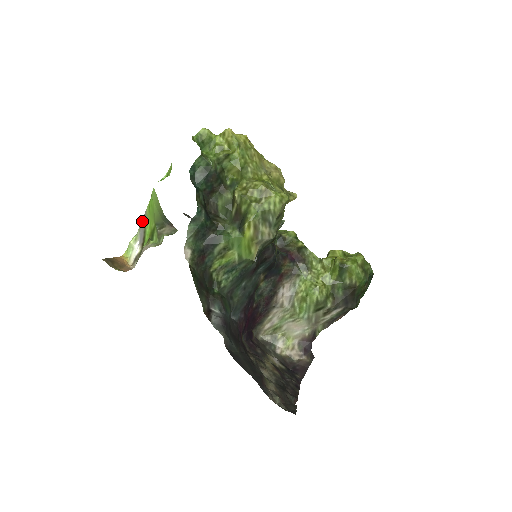
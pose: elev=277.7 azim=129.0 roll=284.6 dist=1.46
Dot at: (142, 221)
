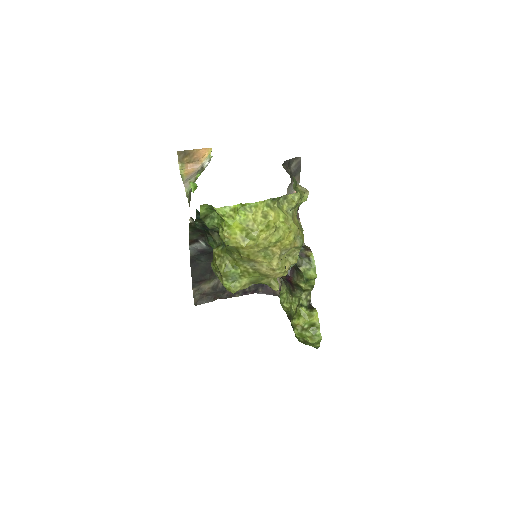
Dot at: occluded
